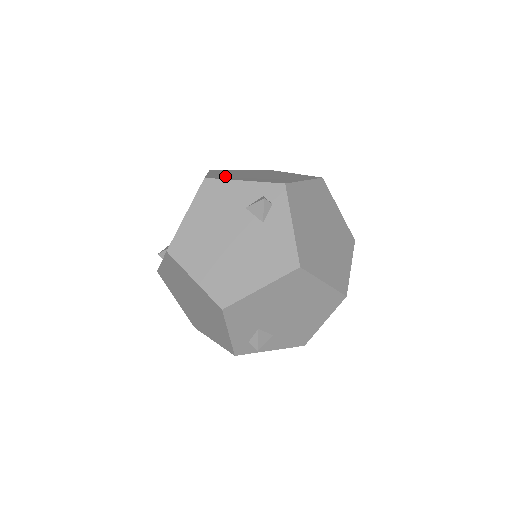
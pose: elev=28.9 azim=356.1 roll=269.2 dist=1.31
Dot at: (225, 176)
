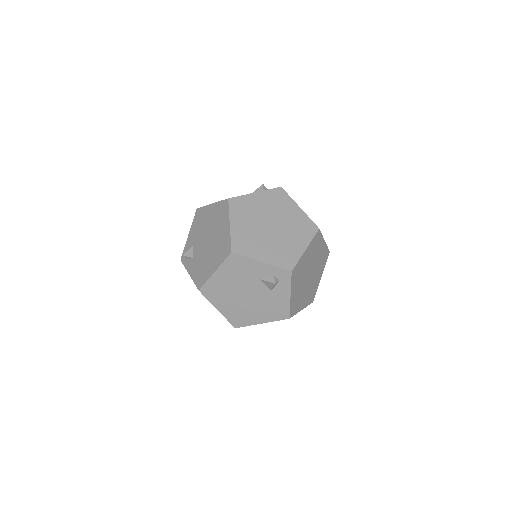
Dot at: (246, 240)
